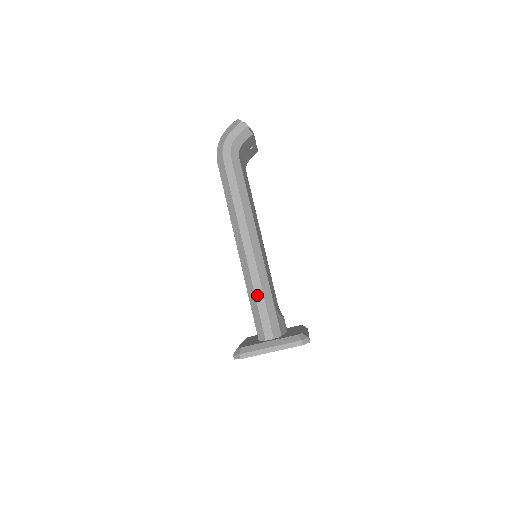
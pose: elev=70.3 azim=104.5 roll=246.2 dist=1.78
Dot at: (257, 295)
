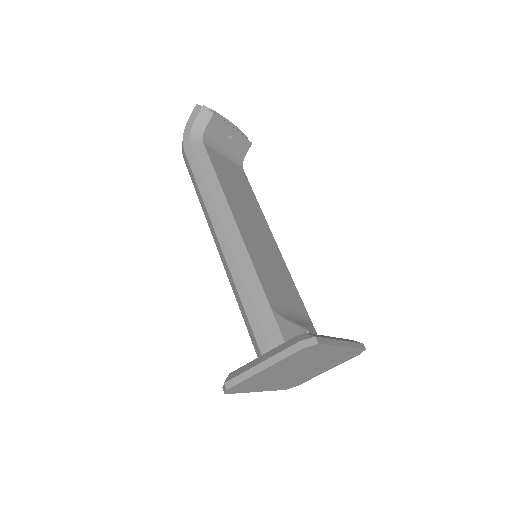
Dot at: (242, 296)
